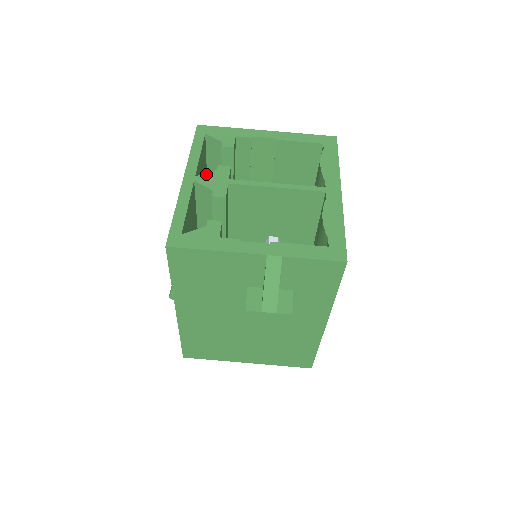
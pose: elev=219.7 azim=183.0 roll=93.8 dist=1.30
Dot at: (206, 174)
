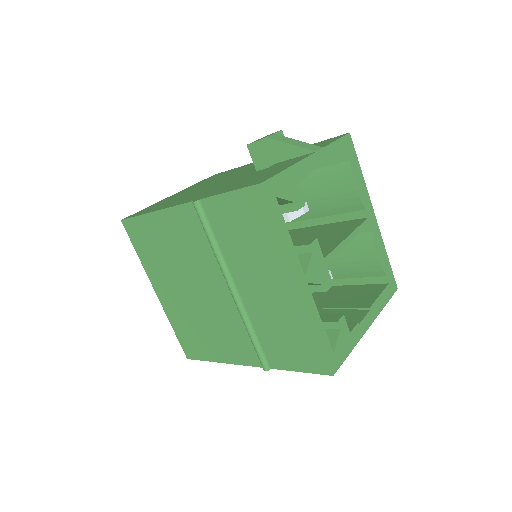
Dot at: (310, 266)
